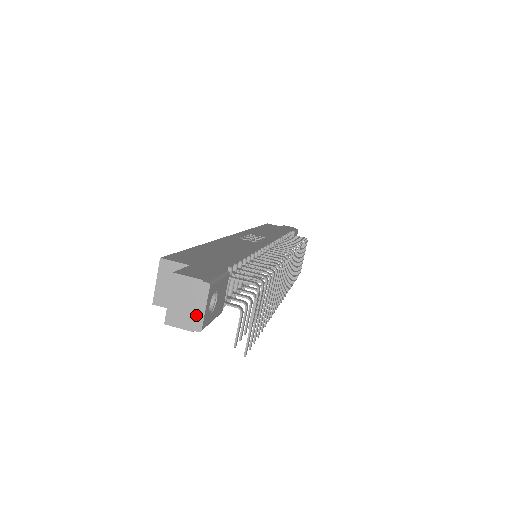
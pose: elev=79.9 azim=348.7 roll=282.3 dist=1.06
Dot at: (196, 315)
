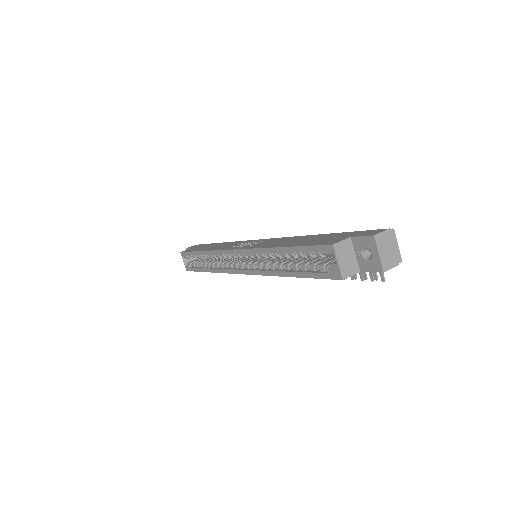
Dot at: (396, 253)
